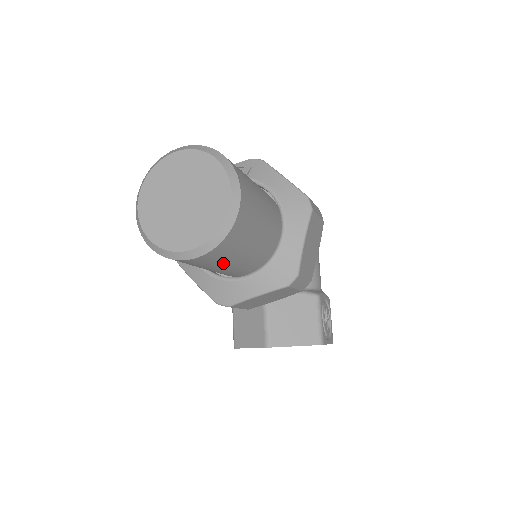
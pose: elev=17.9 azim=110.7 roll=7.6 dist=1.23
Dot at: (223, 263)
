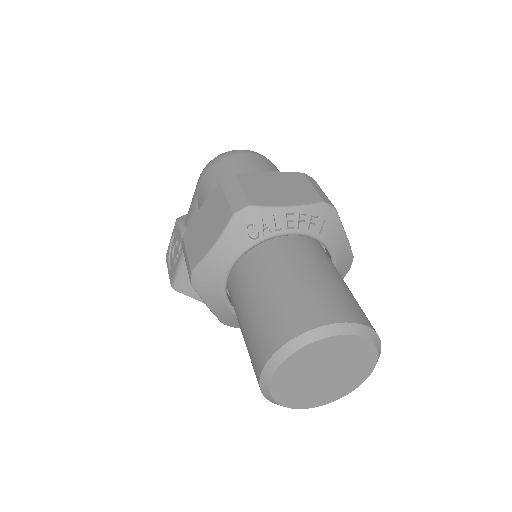
Dot at: occluded
